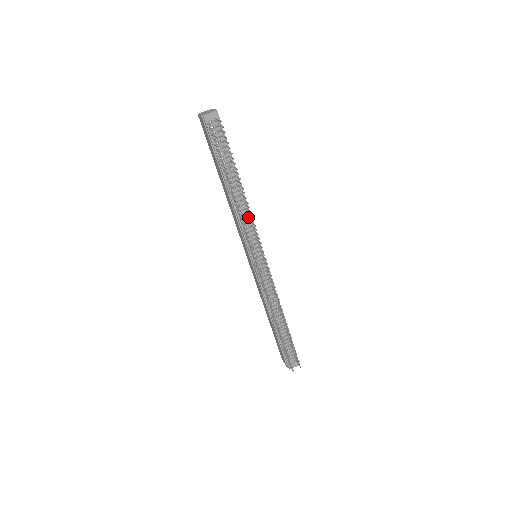
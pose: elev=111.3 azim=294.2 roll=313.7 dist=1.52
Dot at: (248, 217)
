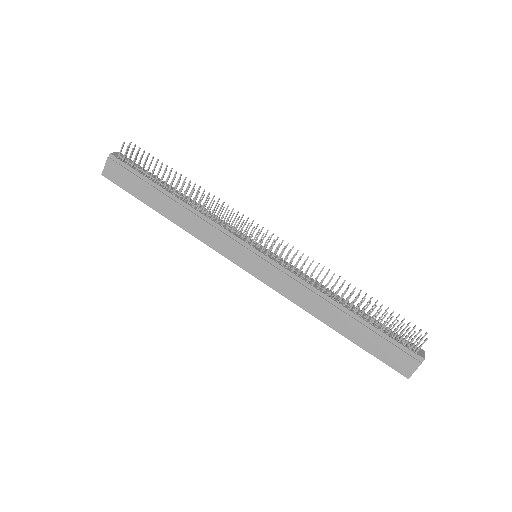
Dot at: occluded
